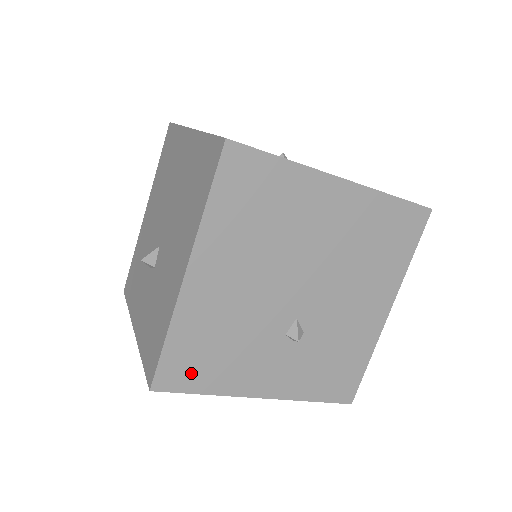
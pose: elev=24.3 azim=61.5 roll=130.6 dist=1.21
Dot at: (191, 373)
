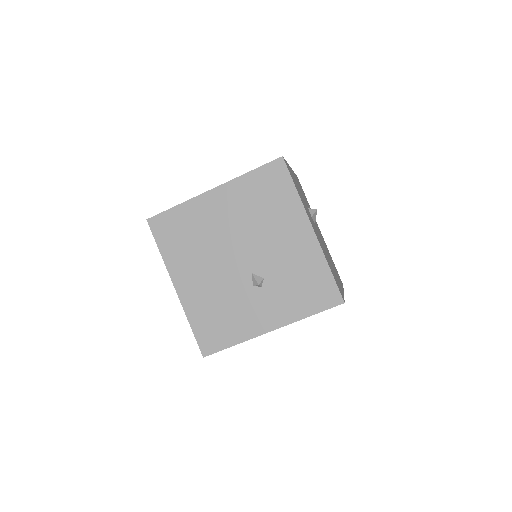
Dot at: (217, 337)
